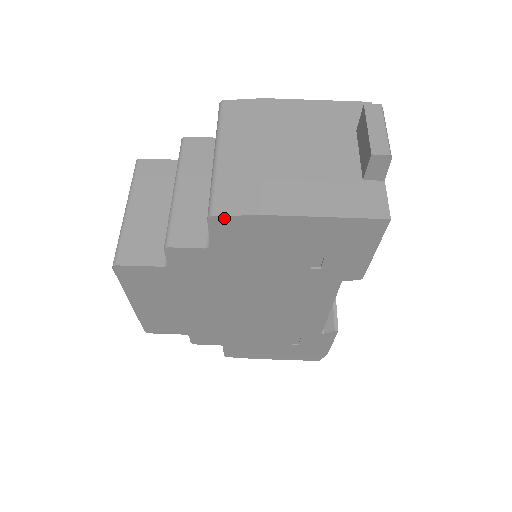
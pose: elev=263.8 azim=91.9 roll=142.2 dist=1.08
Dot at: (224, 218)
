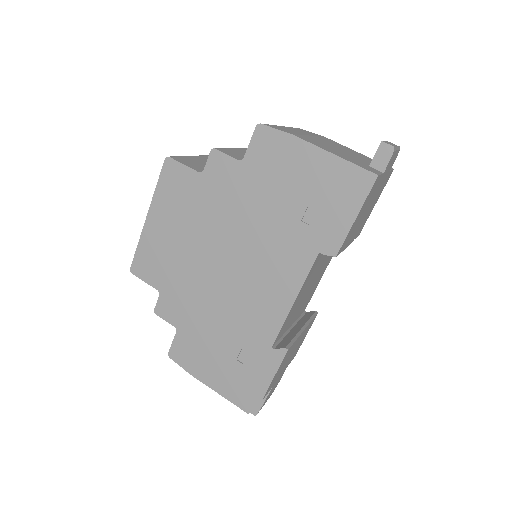
Dot at: (267, 129)
